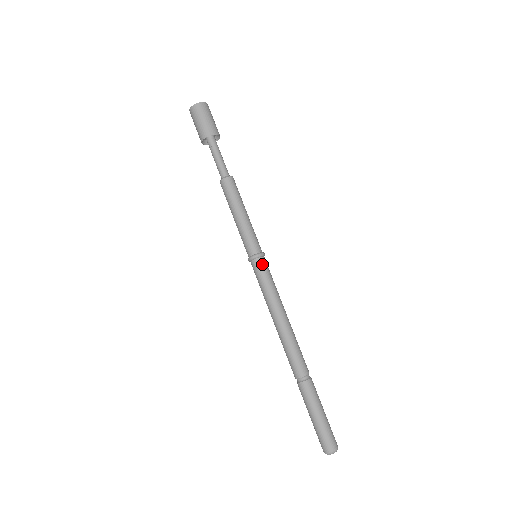
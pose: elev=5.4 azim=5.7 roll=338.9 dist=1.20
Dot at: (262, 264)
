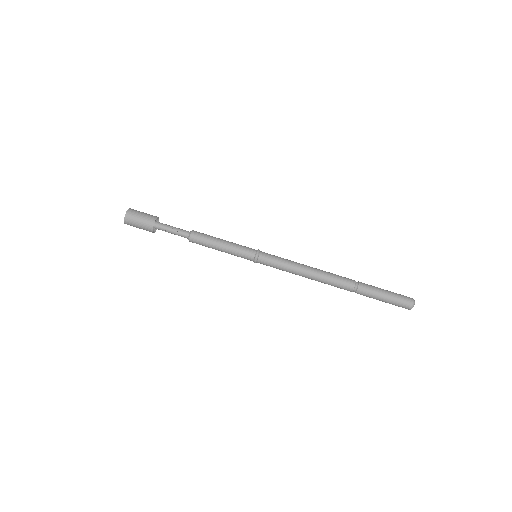
Dot at: (264, 258)
